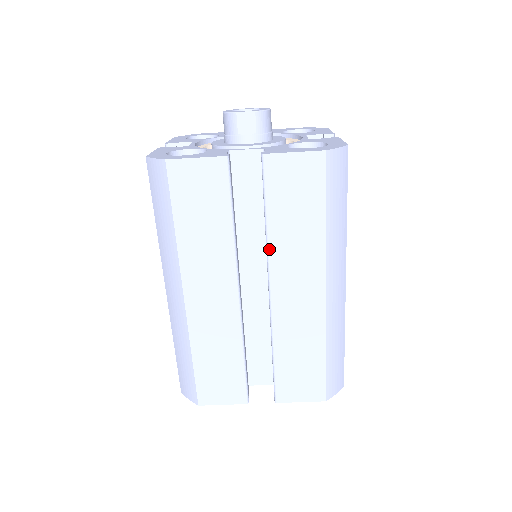
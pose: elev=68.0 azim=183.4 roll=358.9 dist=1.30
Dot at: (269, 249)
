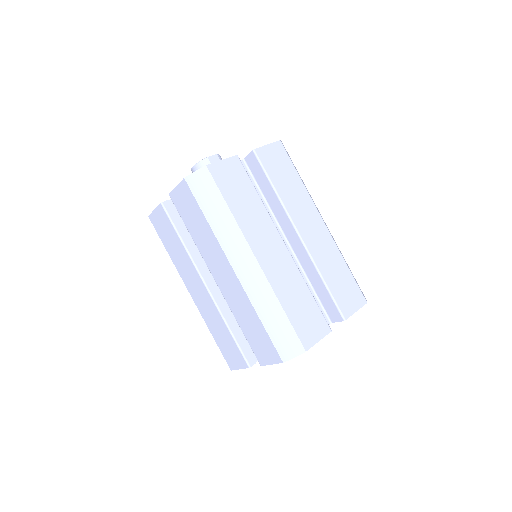
Dot at: (284, 205)
